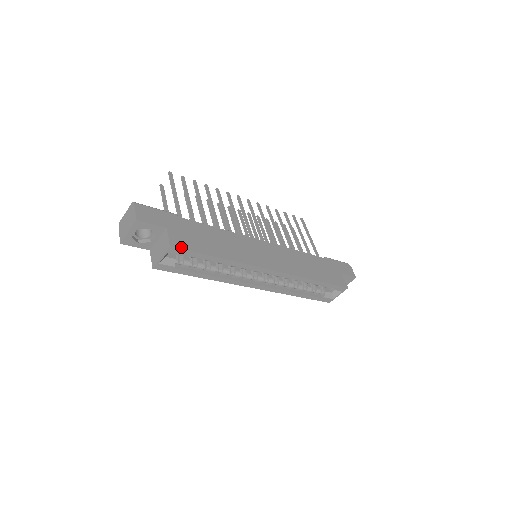
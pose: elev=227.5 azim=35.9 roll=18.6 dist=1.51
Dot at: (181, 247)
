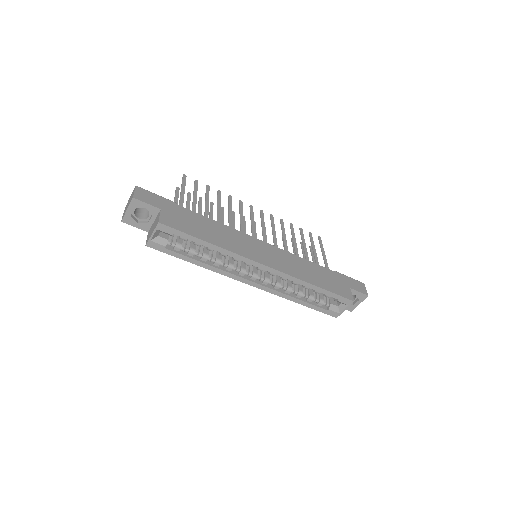
Dot at: (170, 225)
